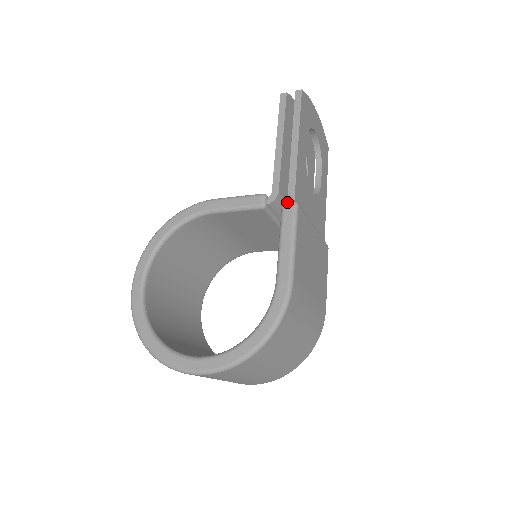
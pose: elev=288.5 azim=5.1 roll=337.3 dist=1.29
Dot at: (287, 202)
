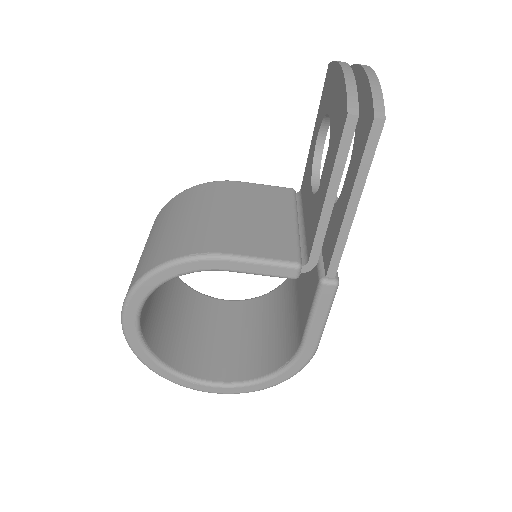
Dot at: (328, 281)
